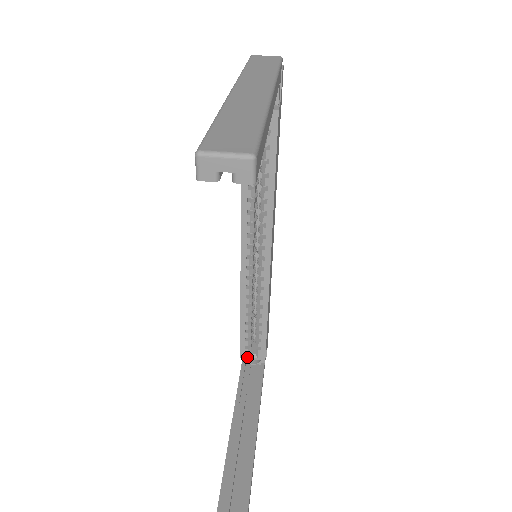
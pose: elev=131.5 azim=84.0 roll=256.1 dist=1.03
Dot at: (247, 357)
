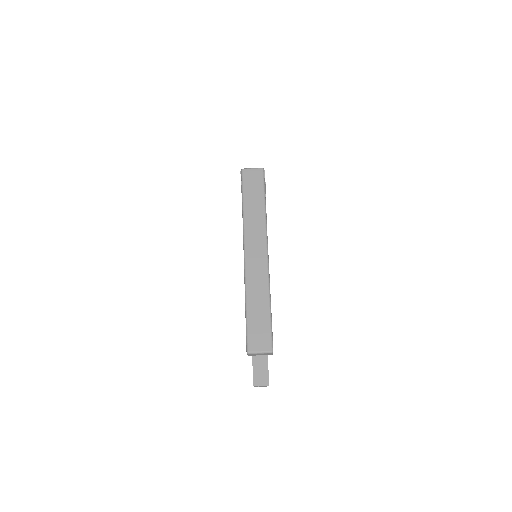
Dot at: occluded
